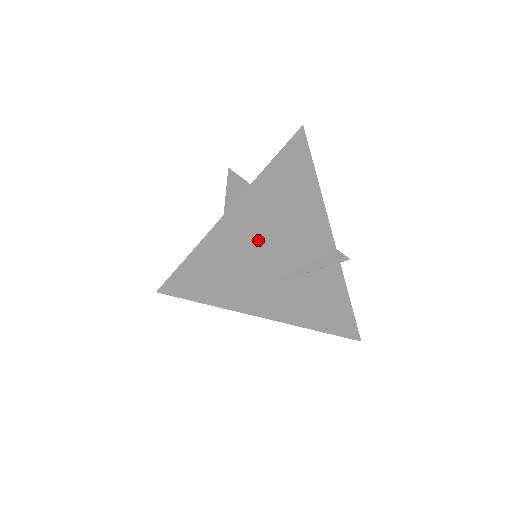
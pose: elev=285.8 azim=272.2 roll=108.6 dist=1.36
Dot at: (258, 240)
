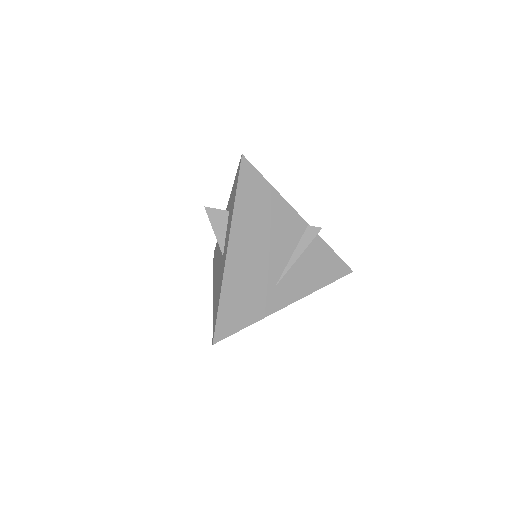
Dot at: (254, 265)
